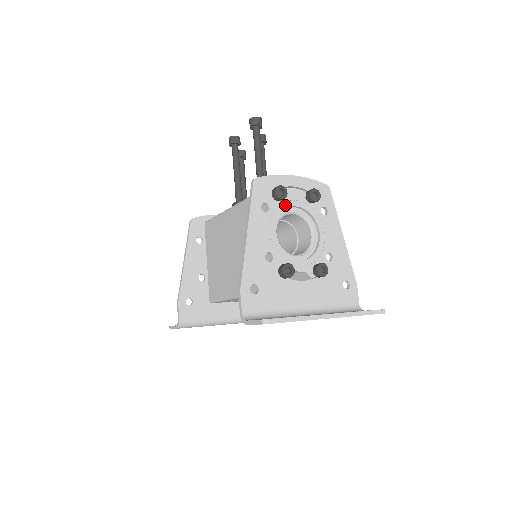
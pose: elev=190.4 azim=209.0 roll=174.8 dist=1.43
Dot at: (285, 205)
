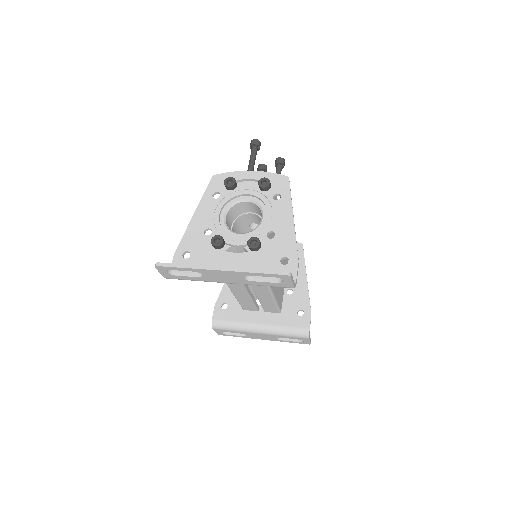
Dot at: (237, 193)
